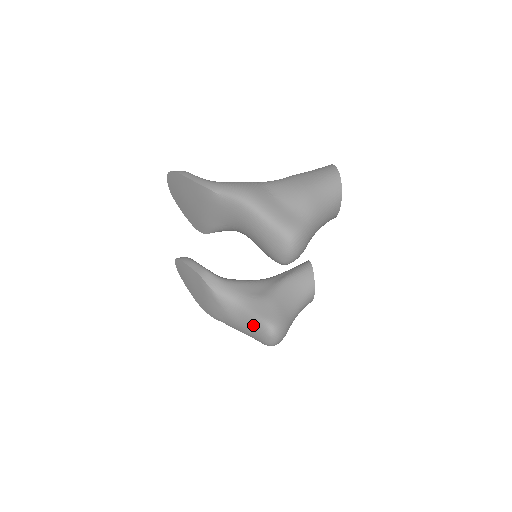
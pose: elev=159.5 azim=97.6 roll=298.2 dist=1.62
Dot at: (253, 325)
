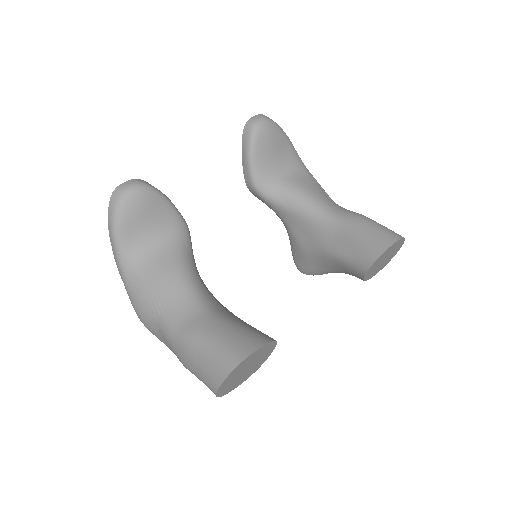
Dot at: occluded
